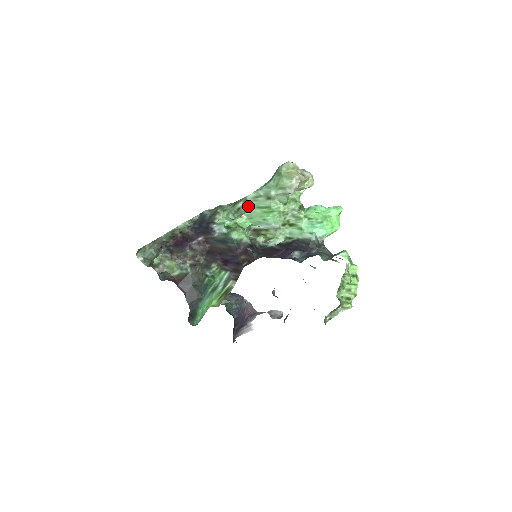
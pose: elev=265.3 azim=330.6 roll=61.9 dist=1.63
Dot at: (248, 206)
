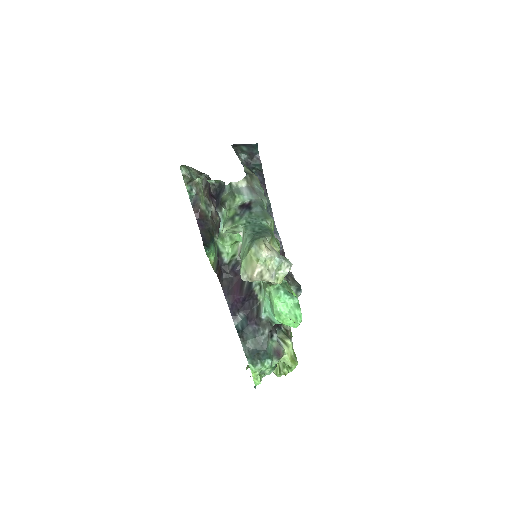
Dot at: (239, 231)
